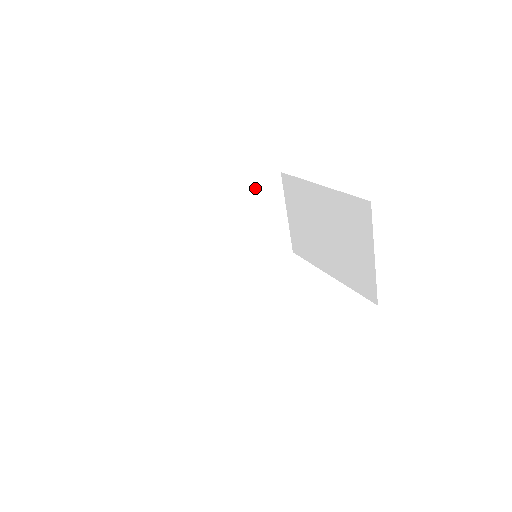
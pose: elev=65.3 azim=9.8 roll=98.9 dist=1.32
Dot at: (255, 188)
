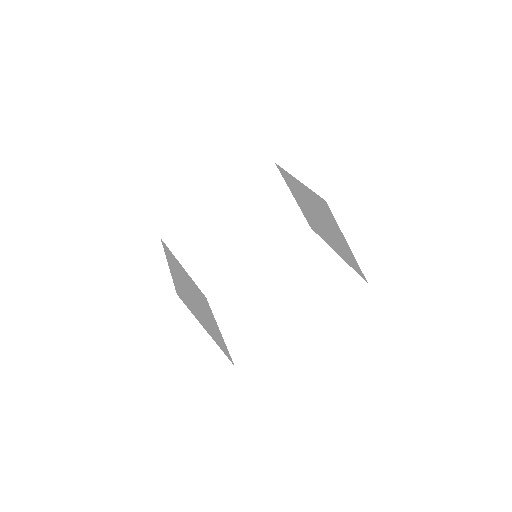
Dot at: (254, 185)
